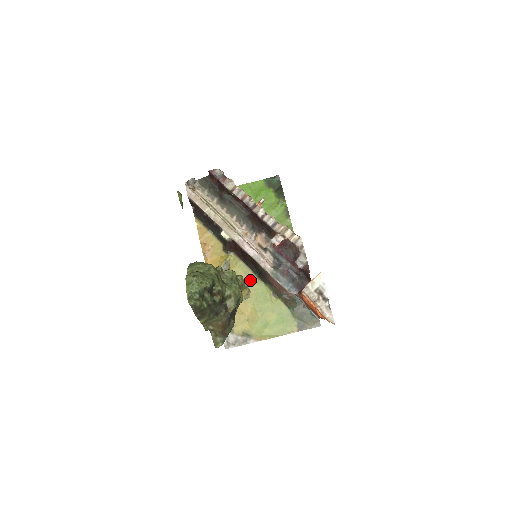
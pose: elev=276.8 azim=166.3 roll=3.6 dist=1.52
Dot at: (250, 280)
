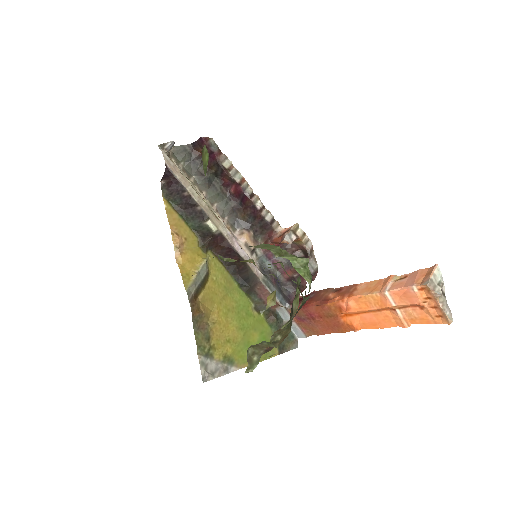
Dot at: (231, 288)
